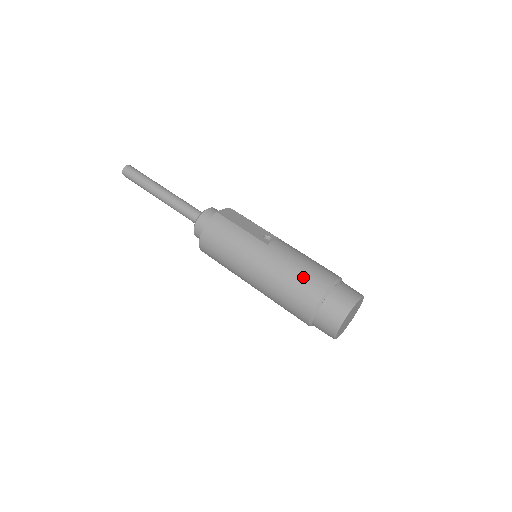
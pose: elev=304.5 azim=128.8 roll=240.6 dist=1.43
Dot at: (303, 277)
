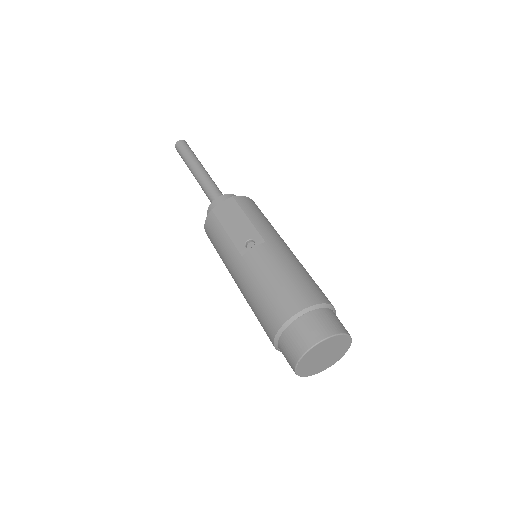
Dot at: (262, 305)
